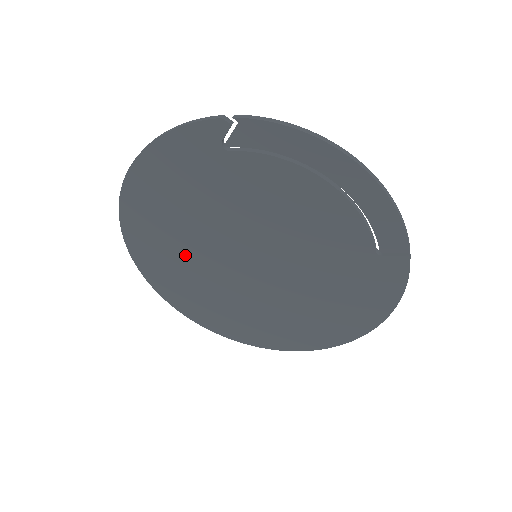
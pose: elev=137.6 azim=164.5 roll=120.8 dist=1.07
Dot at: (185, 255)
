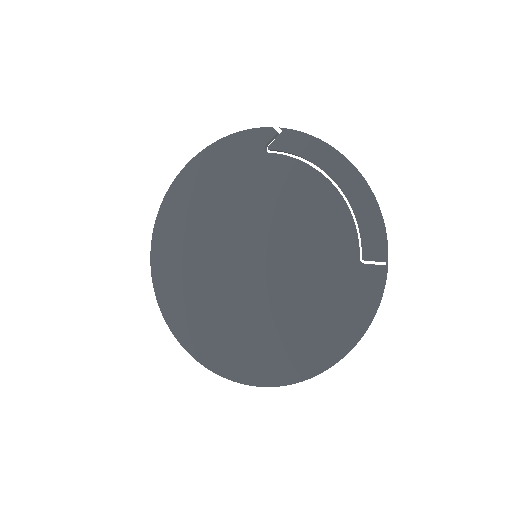
Dot at: (197, 247)
